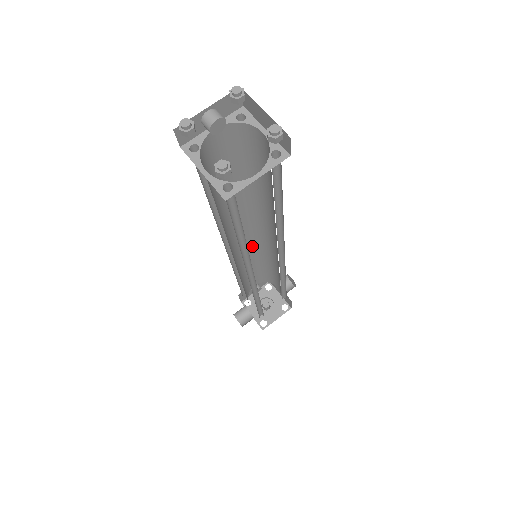
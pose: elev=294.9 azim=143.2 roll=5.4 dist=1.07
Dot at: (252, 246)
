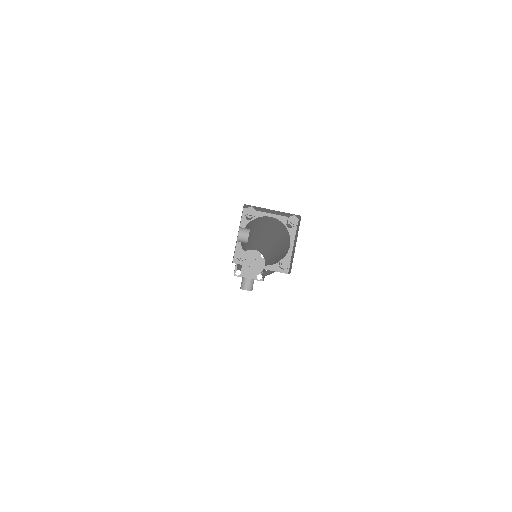
Dot at: occluded
